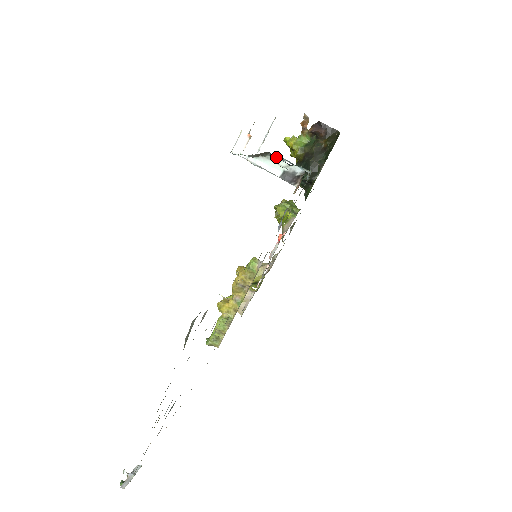
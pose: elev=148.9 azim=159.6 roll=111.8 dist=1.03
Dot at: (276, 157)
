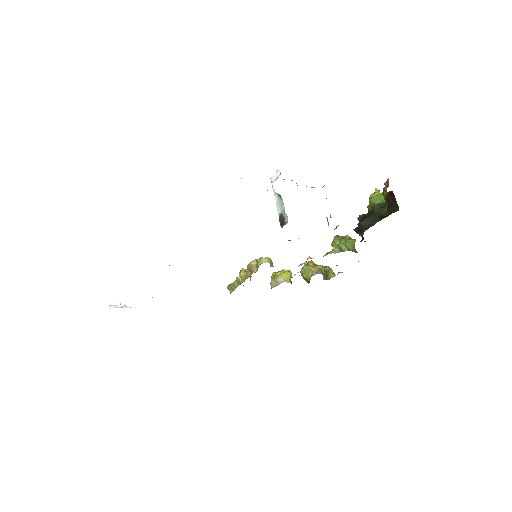
Dot at: occluded
